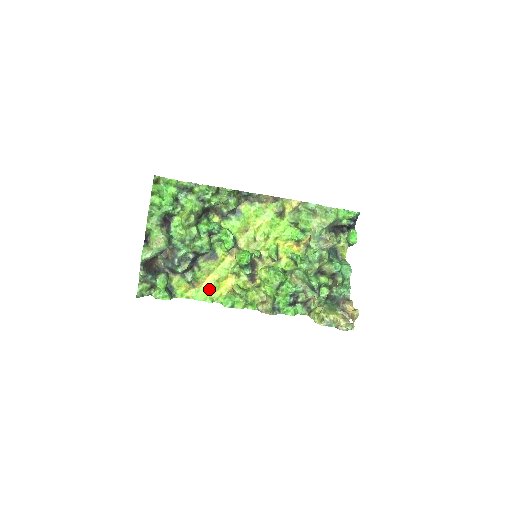
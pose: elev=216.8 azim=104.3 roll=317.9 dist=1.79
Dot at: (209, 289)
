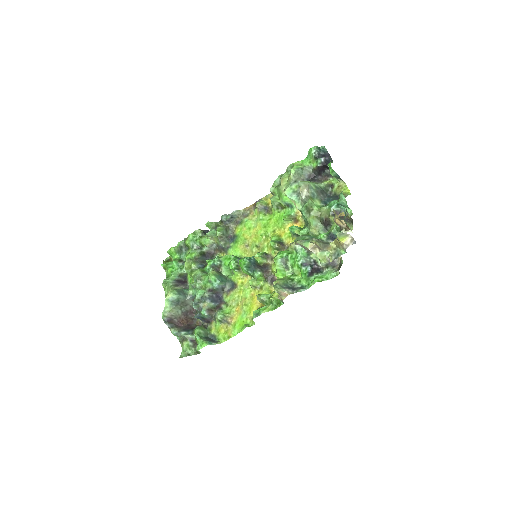
Dot at: (242, 317)
